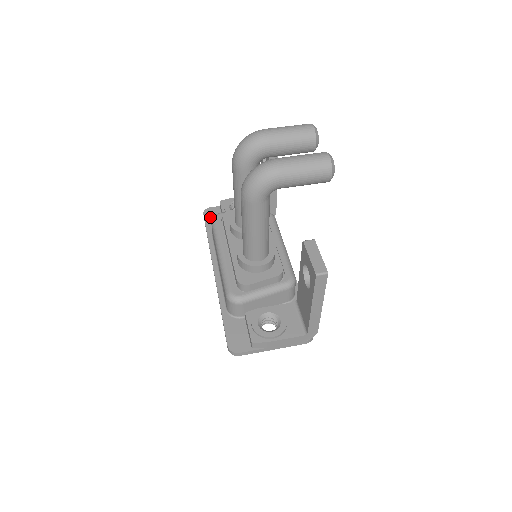
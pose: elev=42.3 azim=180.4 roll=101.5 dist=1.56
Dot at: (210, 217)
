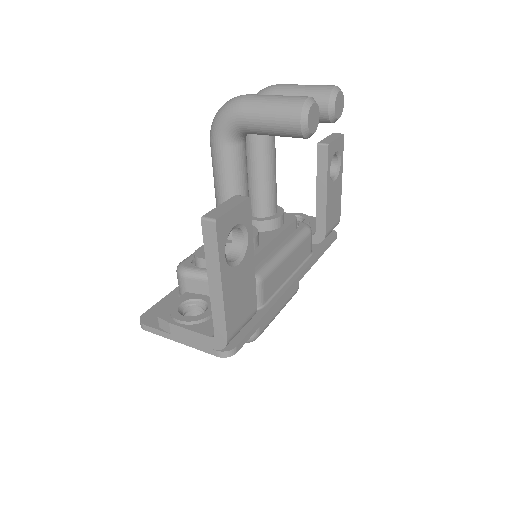
Dot at: occluded
